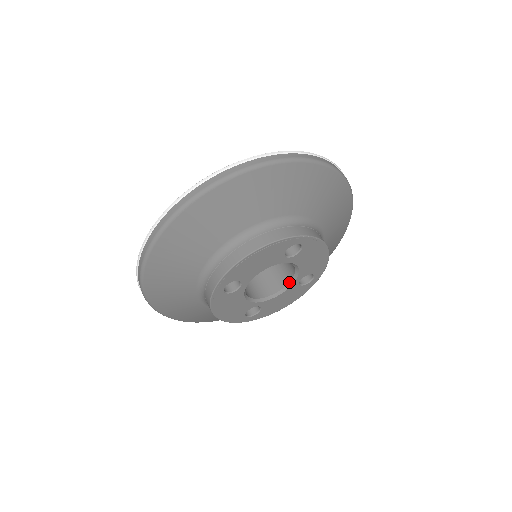
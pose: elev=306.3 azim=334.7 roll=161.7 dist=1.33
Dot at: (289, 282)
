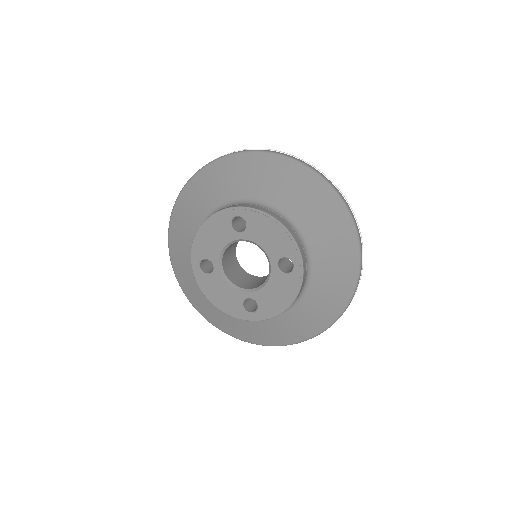
Dot at: (269, 269)
